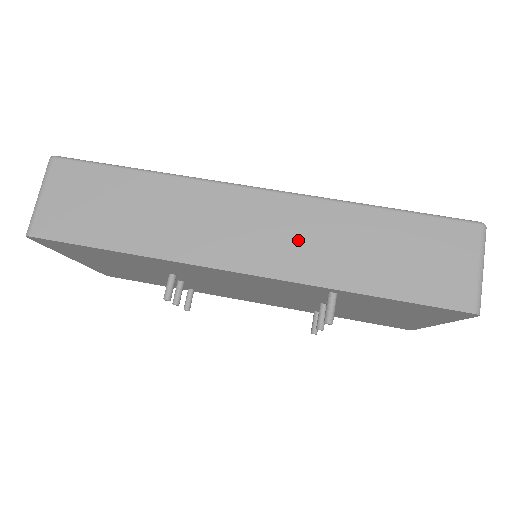
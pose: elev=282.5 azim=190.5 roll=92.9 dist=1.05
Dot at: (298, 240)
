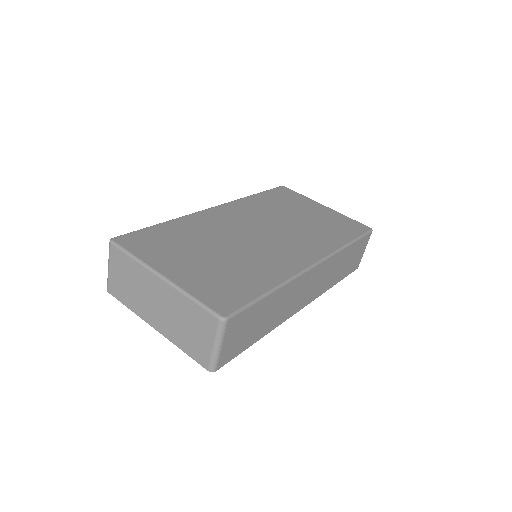
Dot at: (323, 279)
